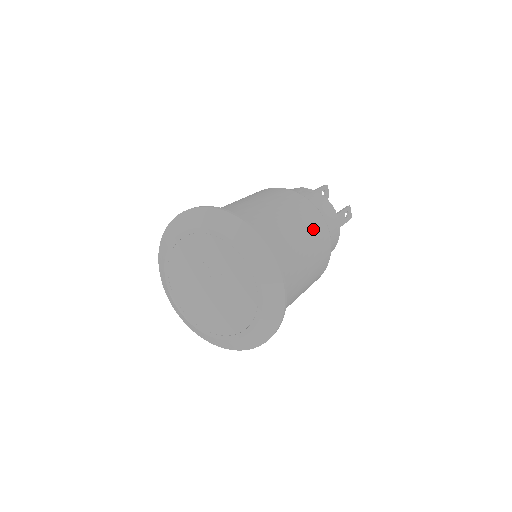
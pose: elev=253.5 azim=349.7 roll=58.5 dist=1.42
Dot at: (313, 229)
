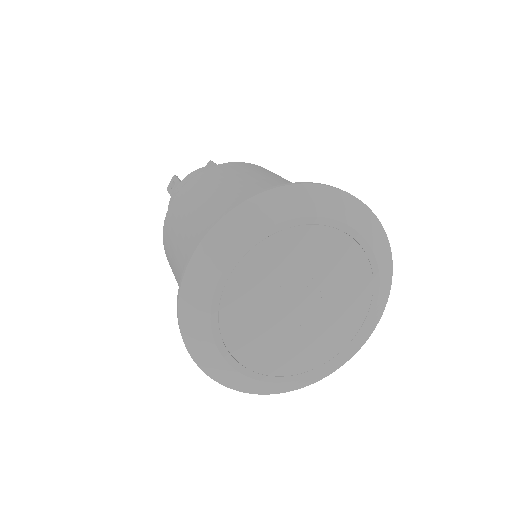
Dot at: occluded
